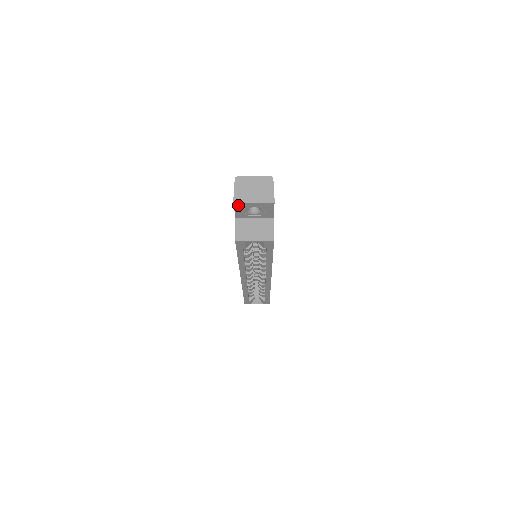
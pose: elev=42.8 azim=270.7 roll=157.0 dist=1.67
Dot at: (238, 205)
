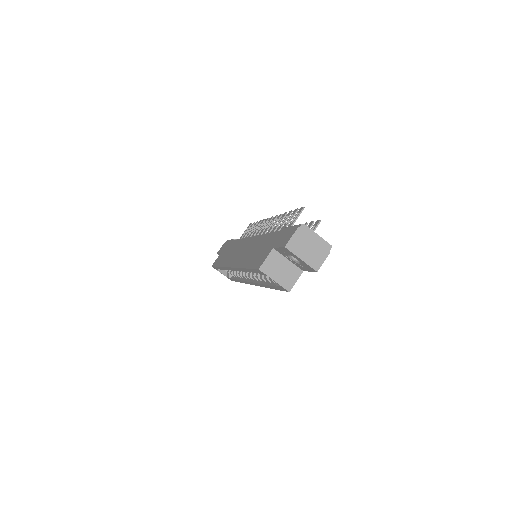
Dot at: (286, 249)
